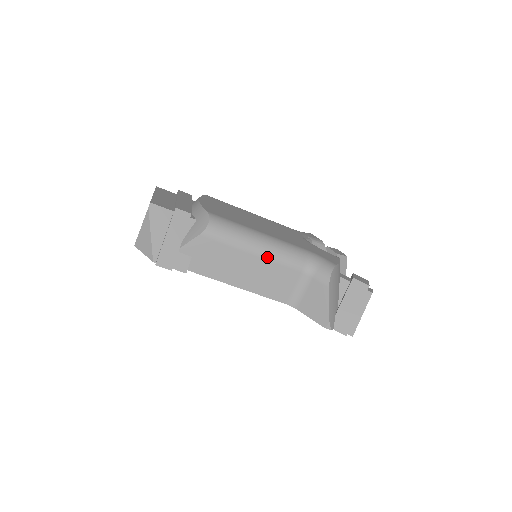
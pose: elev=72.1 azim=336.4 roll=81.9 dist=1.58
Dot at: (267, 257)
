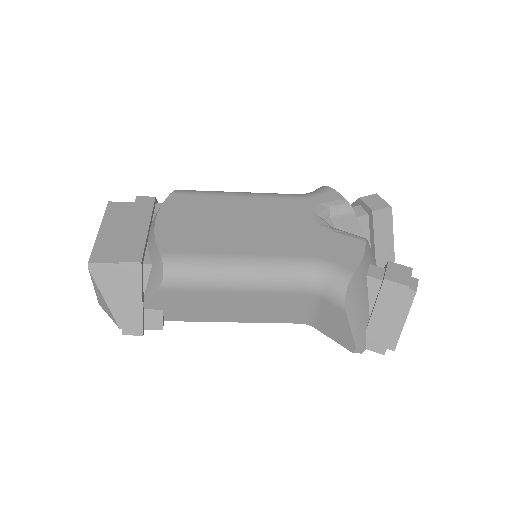
Dot at: (254, 290)
